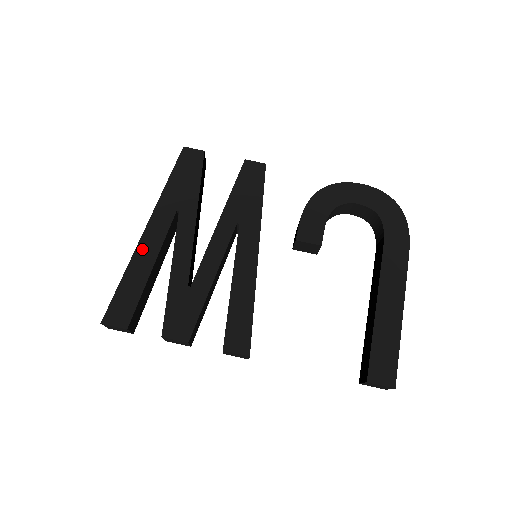
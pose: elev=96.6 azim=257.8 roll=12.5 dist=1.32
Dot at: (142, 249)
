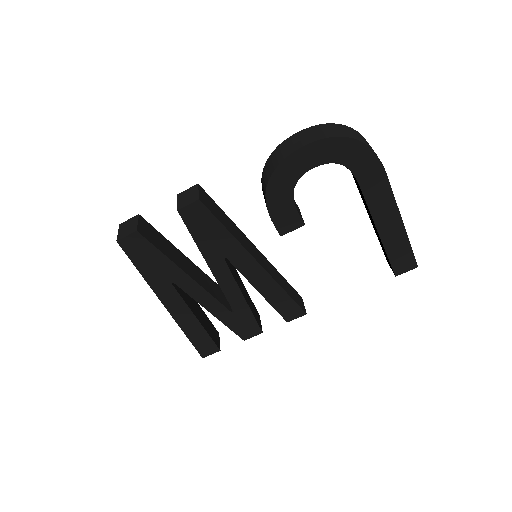
Dot at: (179, 318)
